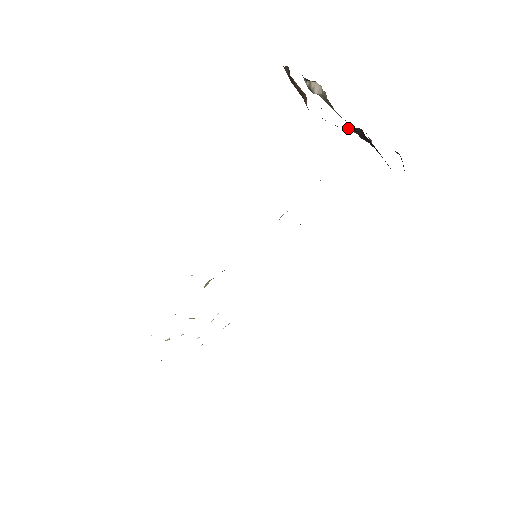
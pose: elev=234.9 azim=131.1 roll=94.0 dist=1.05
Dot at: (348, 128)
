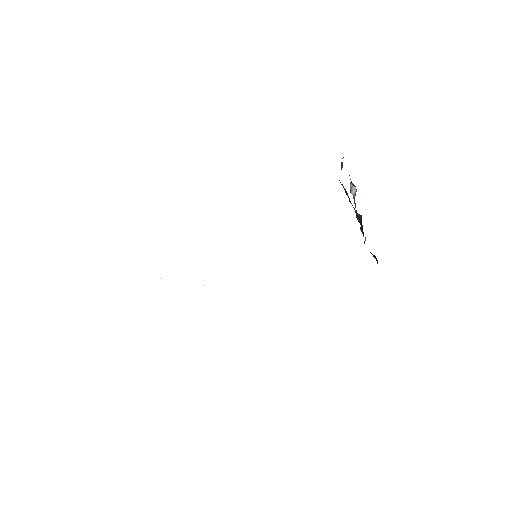
Dot at: (356, 215)
